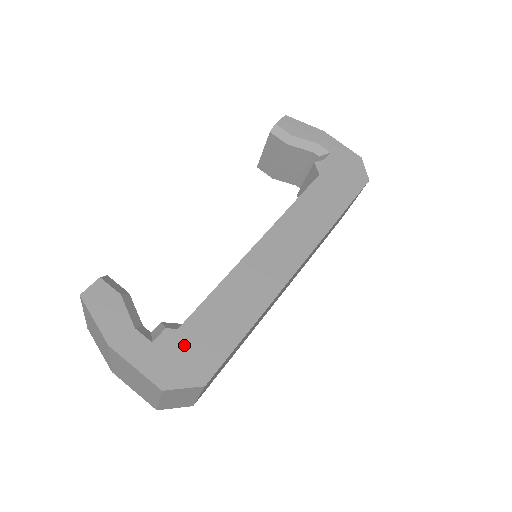
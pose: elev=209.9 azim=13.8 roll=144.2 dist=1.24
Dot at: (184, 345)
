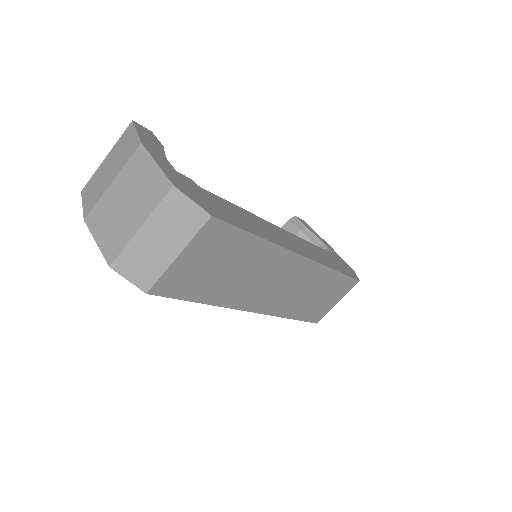
Dot at: (202, 193)
